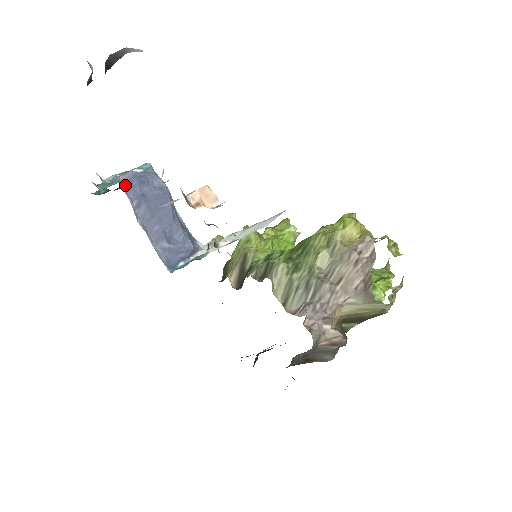
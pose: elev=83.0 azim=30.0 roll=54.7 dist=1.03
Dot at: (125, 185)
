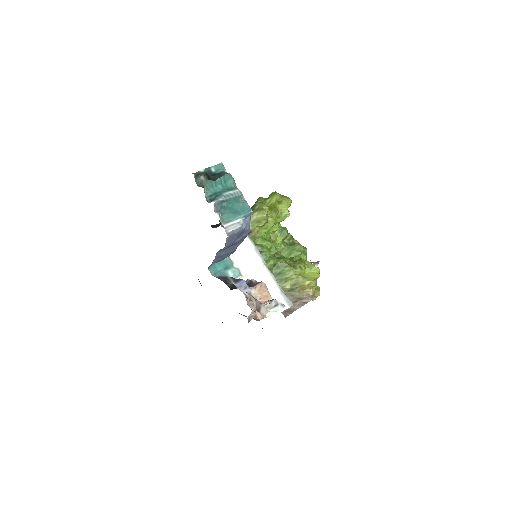
Dot at: (229, 239)
